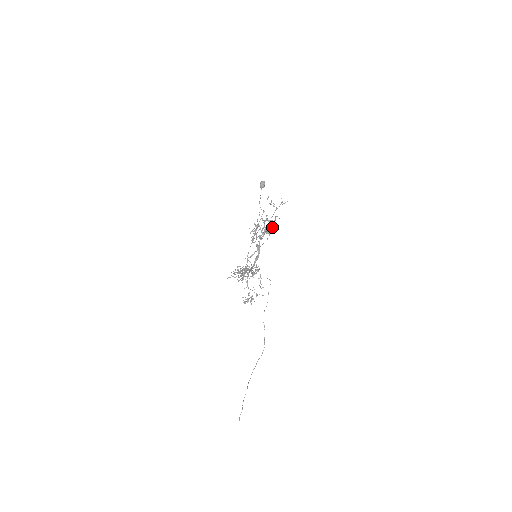
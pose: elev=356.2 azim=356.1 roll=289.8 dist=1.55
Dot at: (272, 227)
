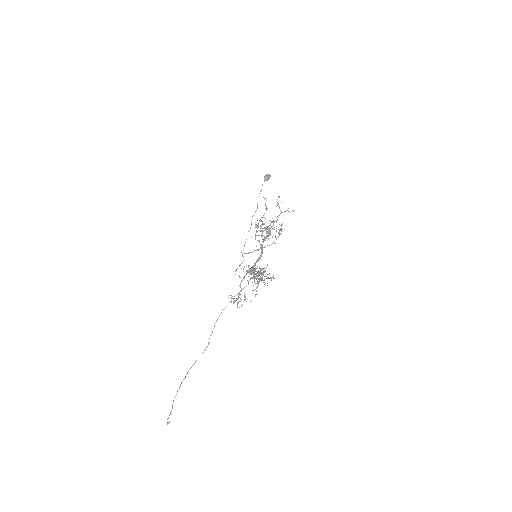
Dot at: (280, 233)
